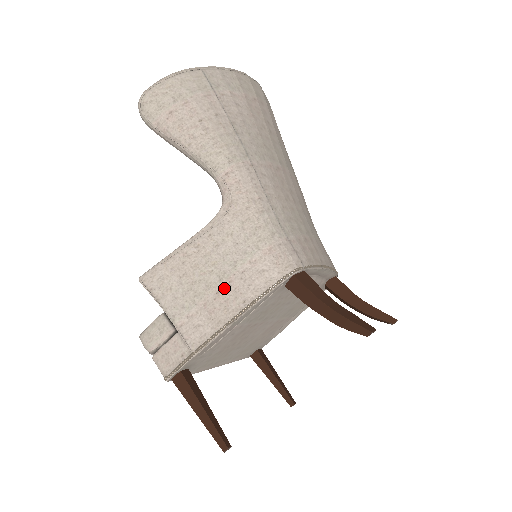
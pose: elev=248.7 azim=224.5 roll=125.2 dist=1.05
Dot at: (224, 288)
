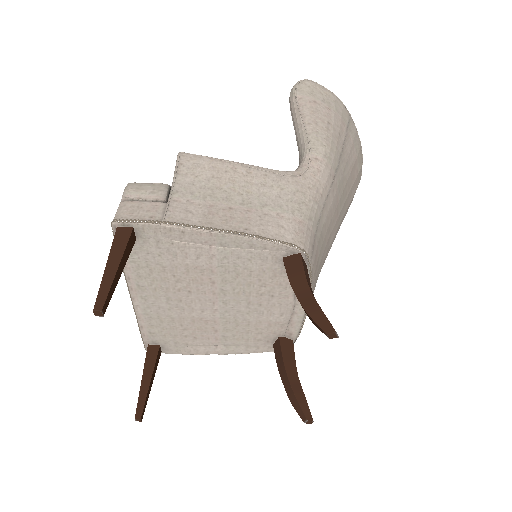
Dot at: (239, 210)
